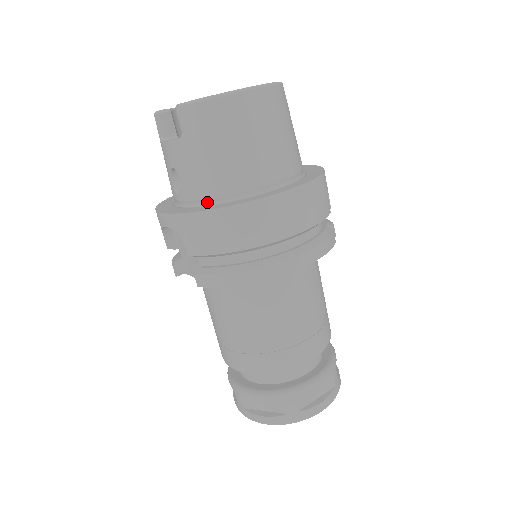
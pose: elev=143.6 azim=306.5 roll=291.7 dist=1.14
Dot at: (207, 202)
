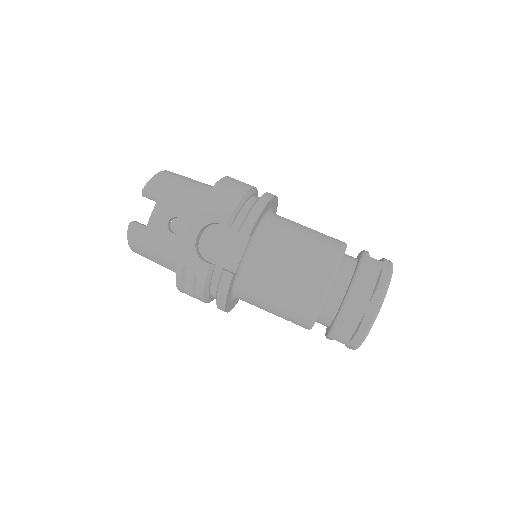
Dot at: occluded
